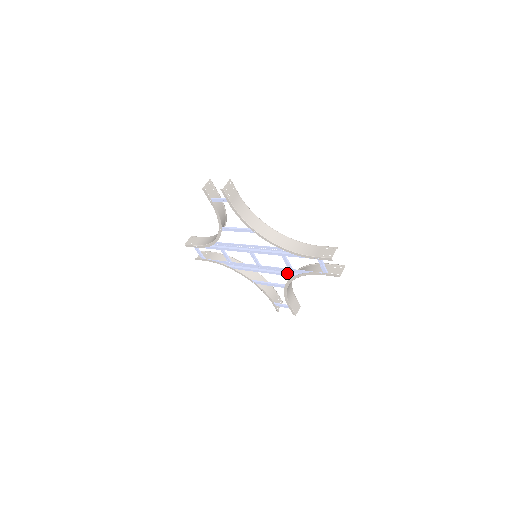
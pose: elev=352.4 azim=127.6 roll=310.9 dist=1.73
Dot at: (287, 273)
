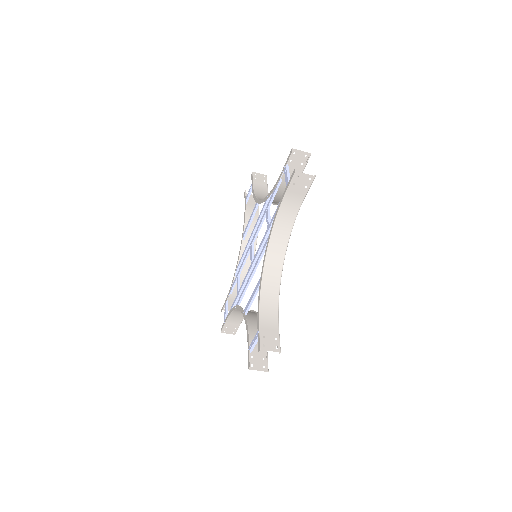
Dot at: (266, 243)
